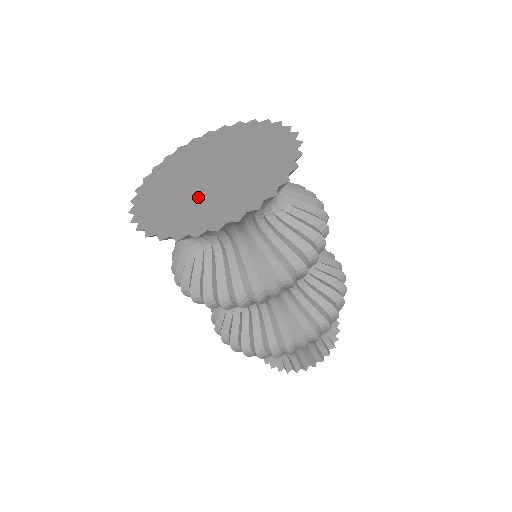
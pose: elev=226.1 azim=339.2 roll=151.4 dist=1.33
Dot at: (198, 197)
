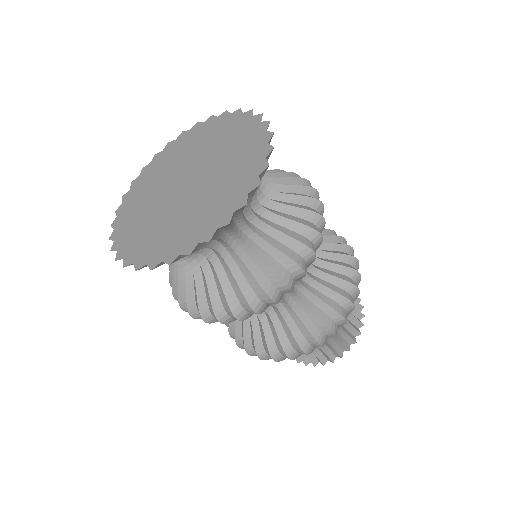
Dot at: (158, 212)
